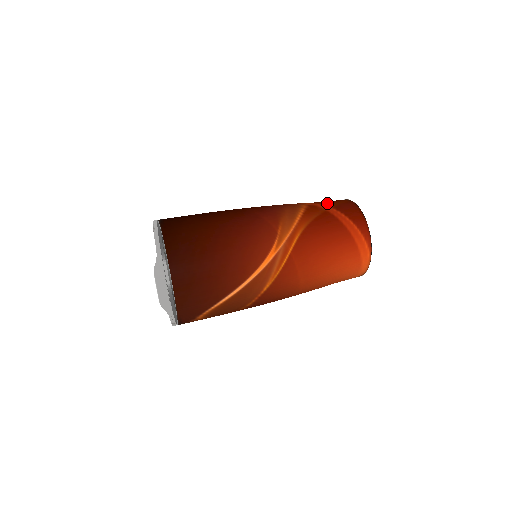
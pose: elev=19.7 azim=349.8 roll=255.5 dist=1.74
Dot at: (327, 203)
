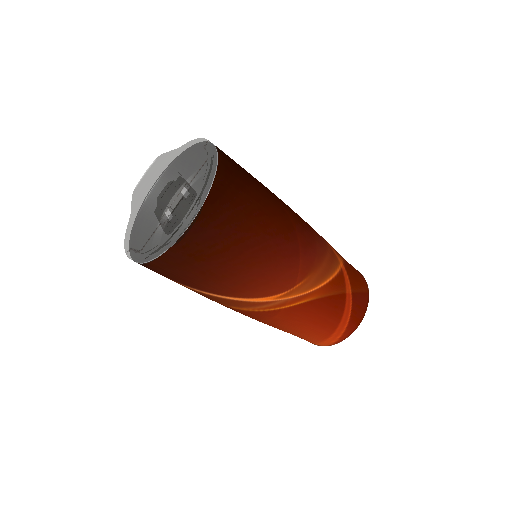
Dot at: (353, 281)
